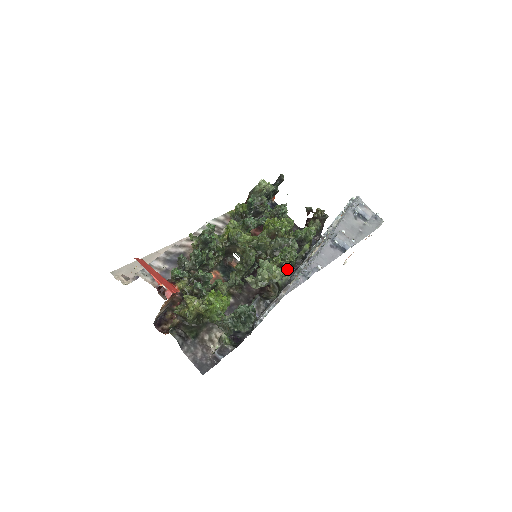
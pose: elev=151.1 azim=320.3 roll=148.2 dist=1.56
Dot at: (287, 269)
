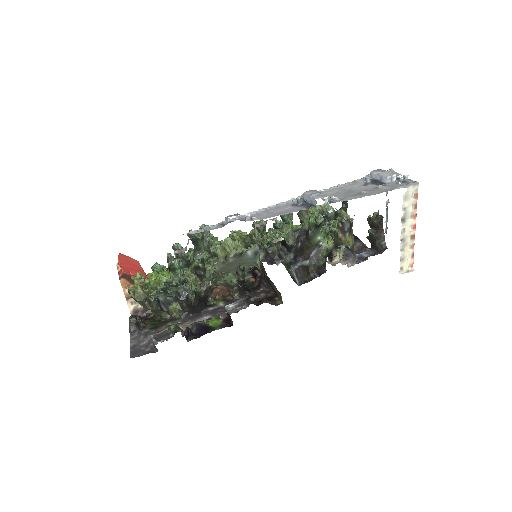
Dot at: (251, 245)
